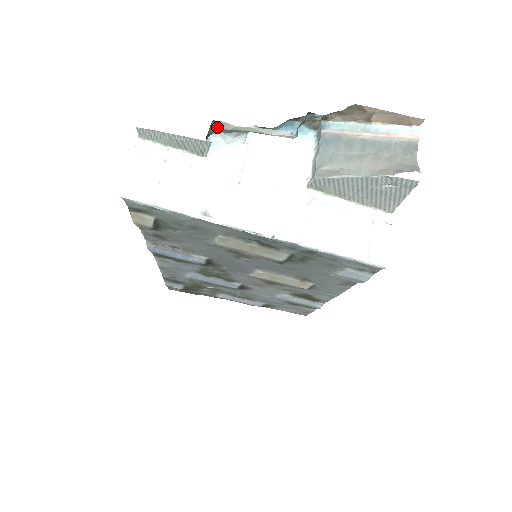
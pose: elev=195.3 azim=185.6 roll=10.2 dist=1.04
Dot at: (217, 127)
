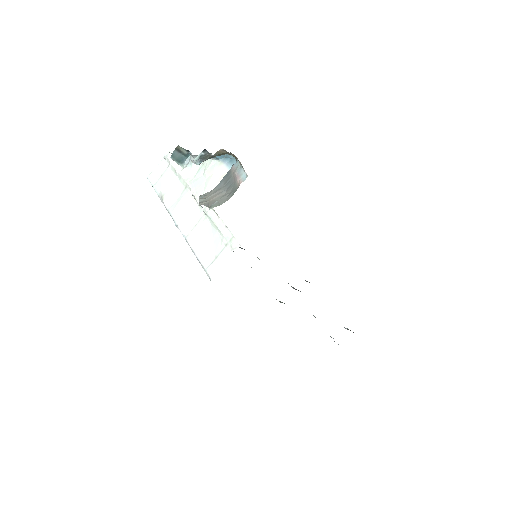
Dot at: (186, 150)
